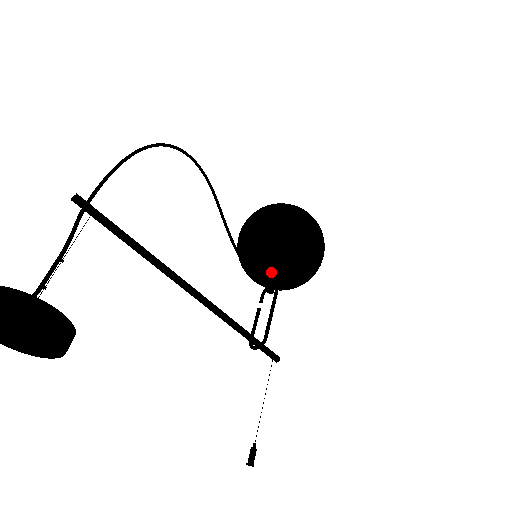
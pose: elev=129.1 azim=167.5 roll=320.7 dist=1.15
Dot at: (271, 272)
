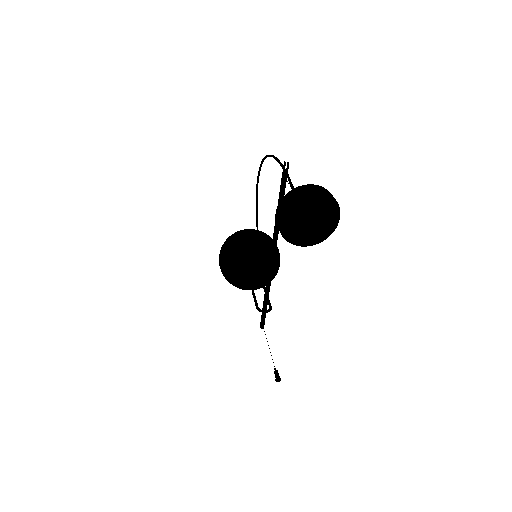
Dot at: (260, 270)
